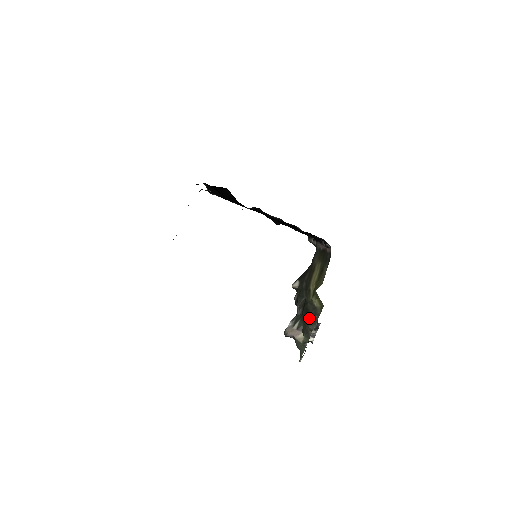
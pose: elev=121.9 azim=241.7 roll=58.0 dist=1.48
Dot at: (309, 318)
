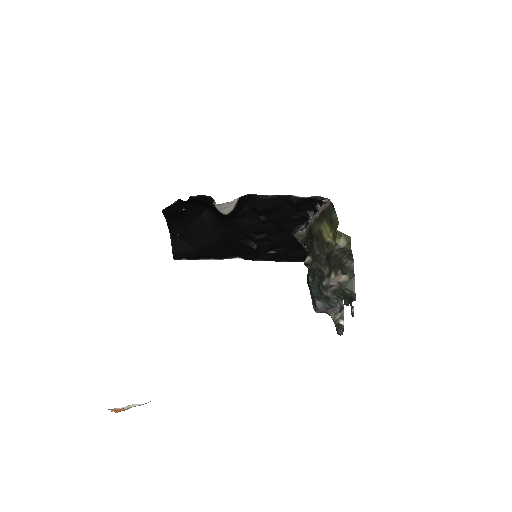
Dot at: (342, 258)
